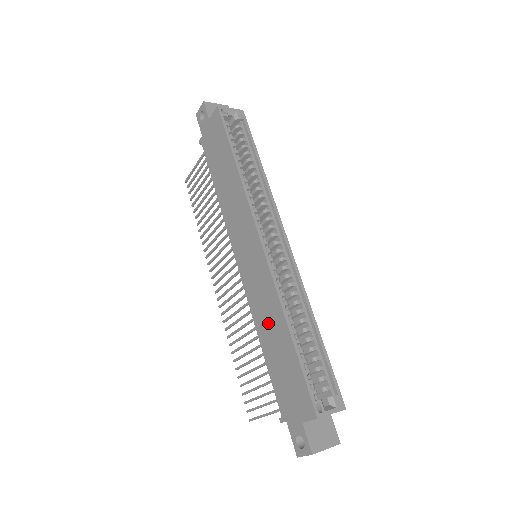
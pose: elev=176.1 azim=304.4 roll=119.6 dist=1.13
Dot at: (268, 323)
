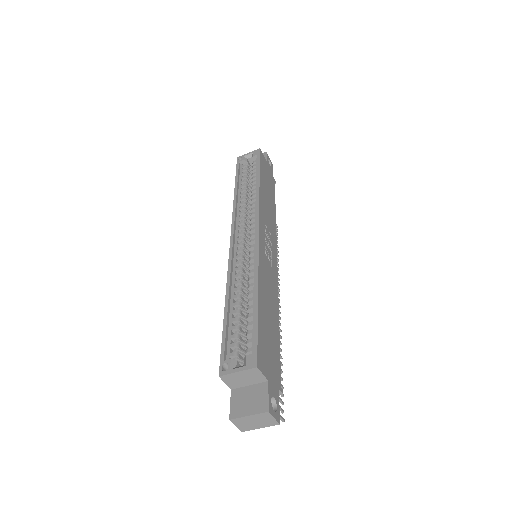
Dot at: occluded
